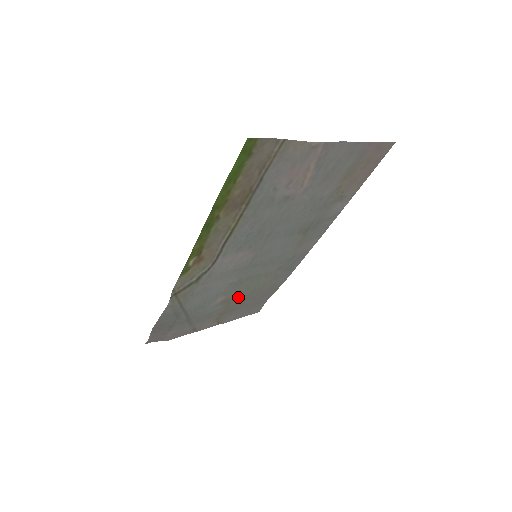
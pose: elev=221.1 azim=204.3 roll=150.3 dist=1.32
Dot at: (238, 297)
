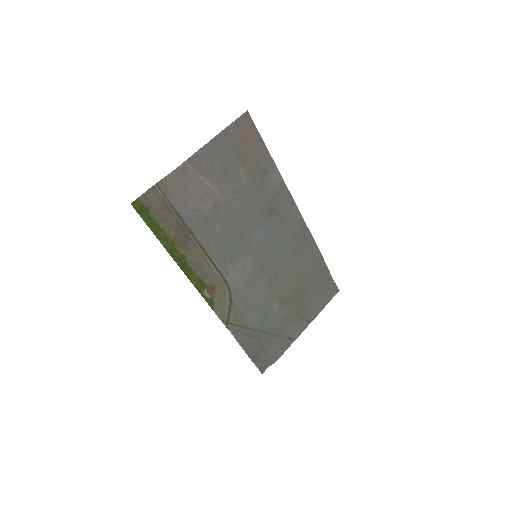
Dot at: (292, 292)
